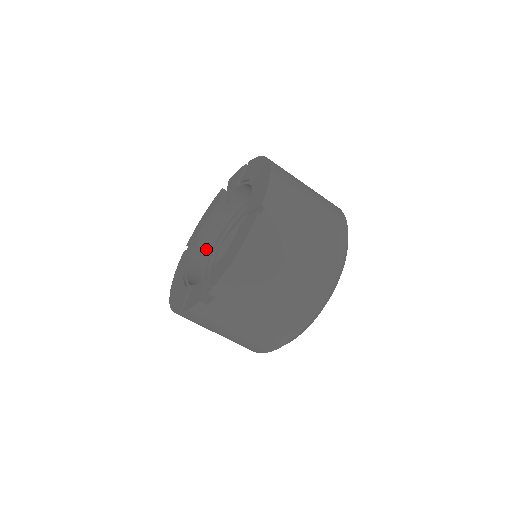
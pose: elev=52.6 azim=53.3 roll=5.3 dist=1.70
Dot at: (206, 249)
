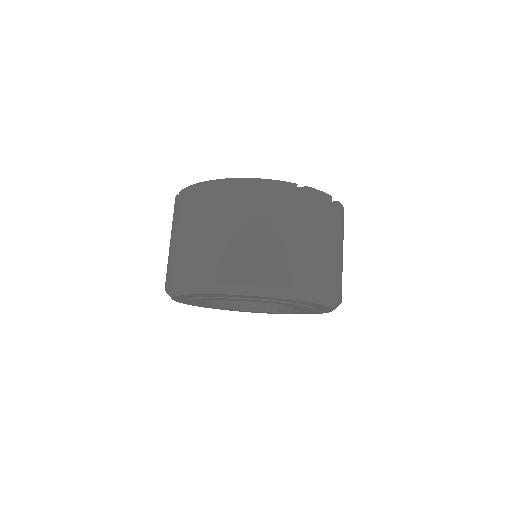
Dot at: occluded
